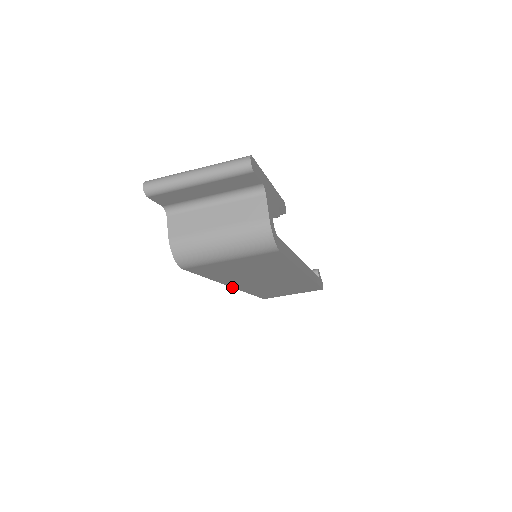
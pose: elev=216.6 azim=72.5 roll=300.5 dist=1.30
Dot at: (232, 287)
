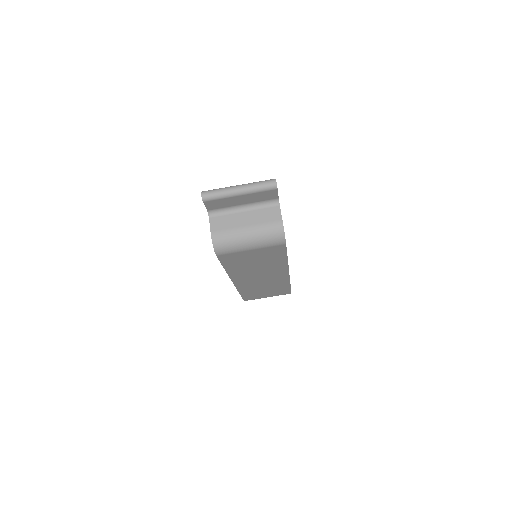
Dot at: occluded
